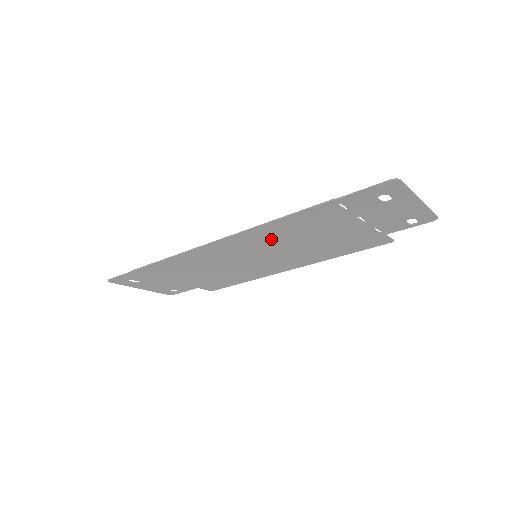
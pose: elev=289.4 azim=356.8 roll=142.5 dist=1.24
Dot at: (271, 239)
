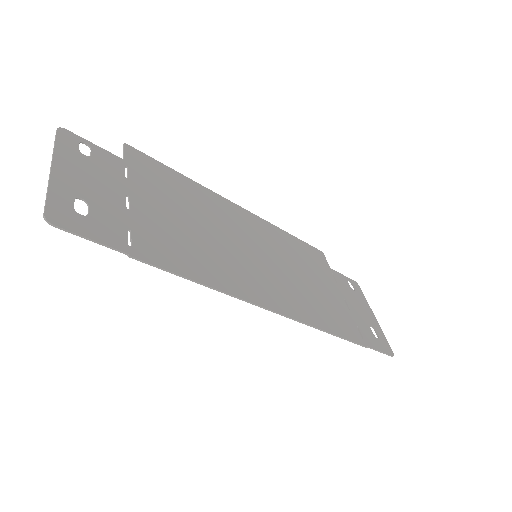
Dot at: (296, 295)
